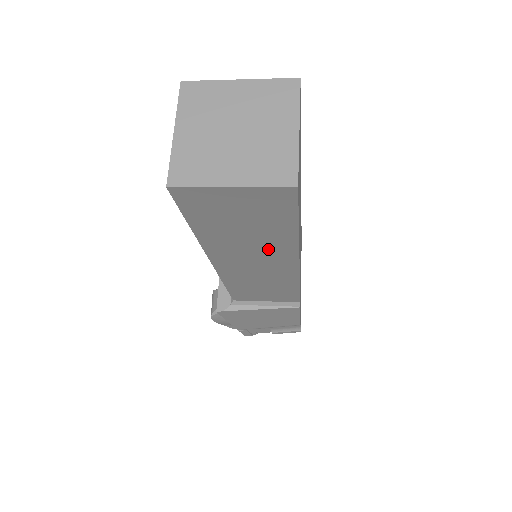
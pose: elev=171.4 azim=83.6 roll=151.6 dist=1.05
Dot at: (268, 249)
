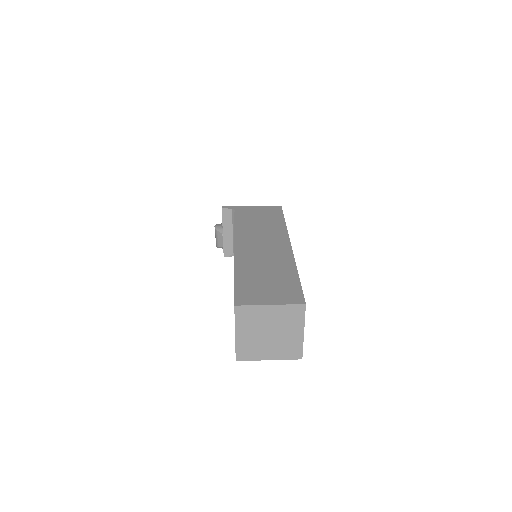
Dot at: occluded
